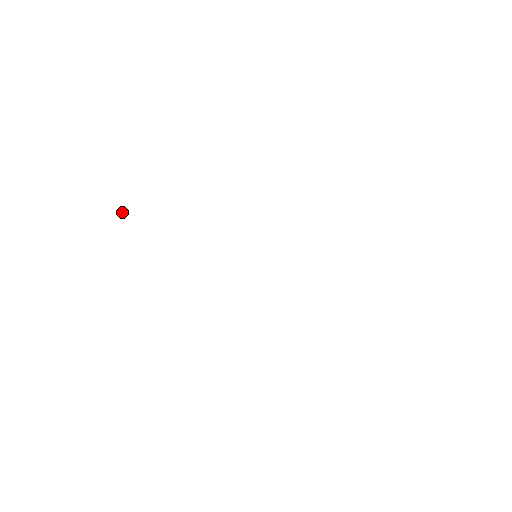
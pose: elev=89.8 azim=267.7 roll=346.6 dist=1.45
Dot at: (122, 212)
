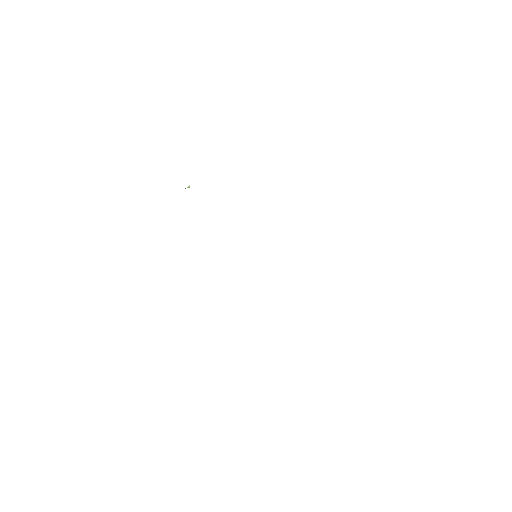
Dot at: (188, 187)
